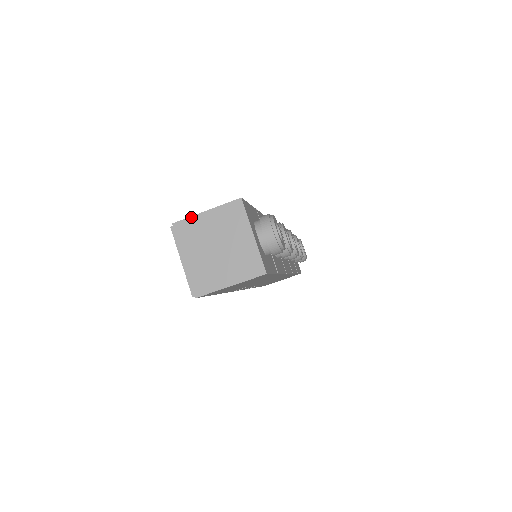
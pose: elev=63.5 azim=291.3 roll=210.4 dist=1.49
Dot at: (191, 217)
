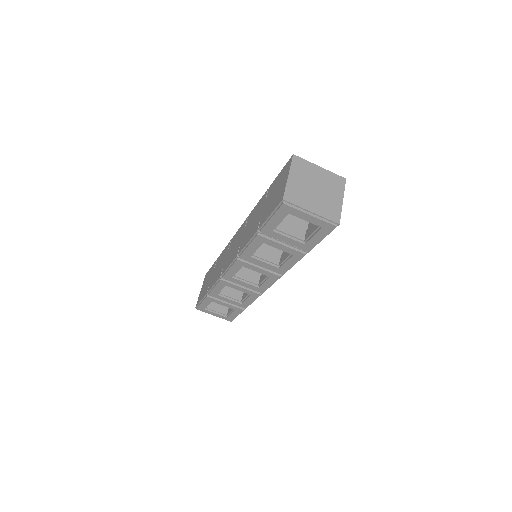
Dot at: (286, 186)
